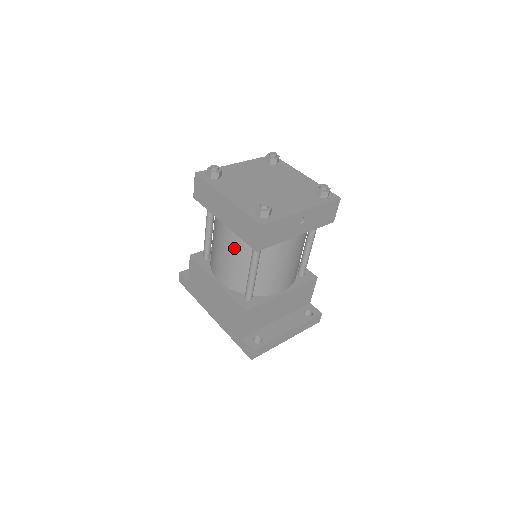
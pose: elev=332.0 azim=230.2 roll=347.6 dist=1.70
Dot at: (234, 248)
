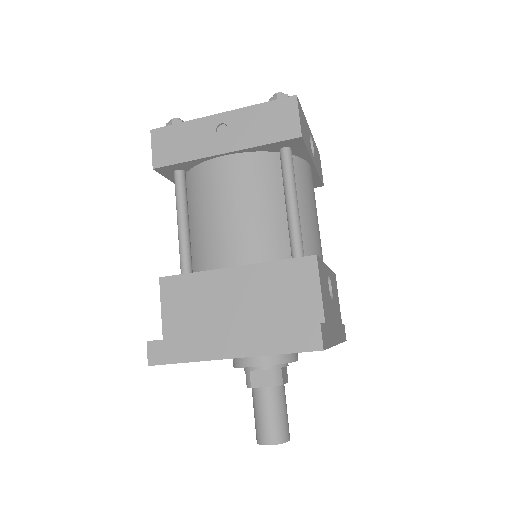
Dot at: occluded
